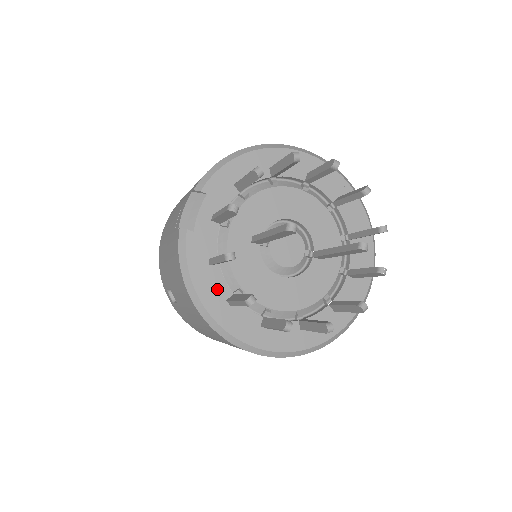
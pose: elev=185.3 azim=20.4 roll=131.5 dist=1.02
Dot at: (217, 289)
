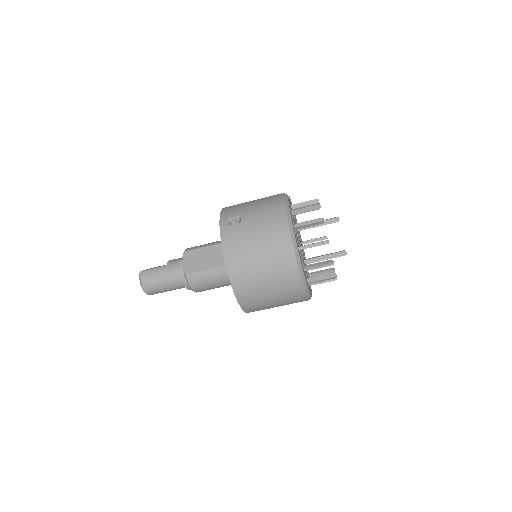
Dot at: occluded
